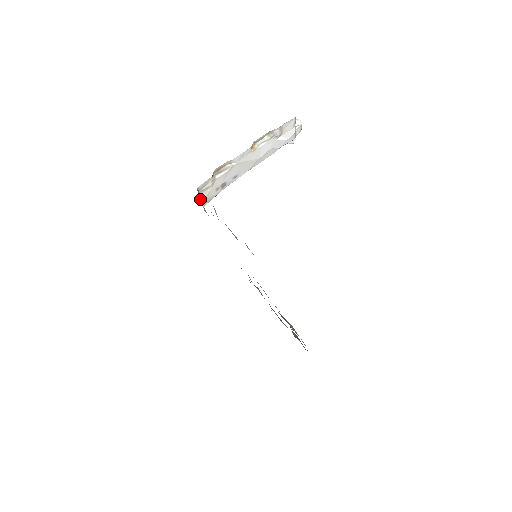
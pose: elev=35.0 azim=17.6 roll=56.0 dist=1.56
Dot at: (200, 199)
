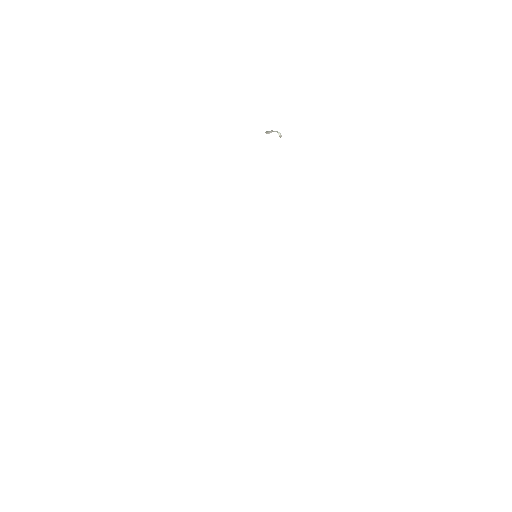
Dot at: occluded
